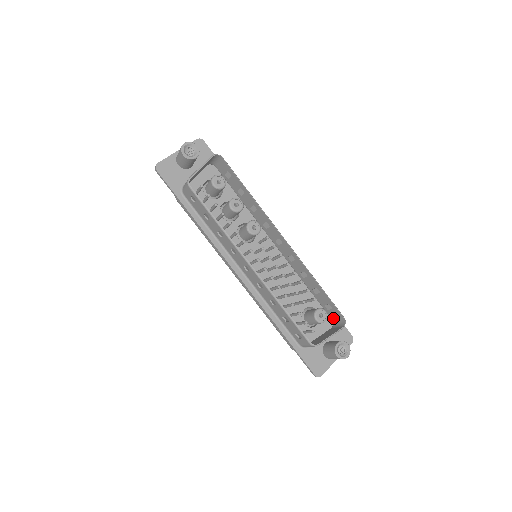
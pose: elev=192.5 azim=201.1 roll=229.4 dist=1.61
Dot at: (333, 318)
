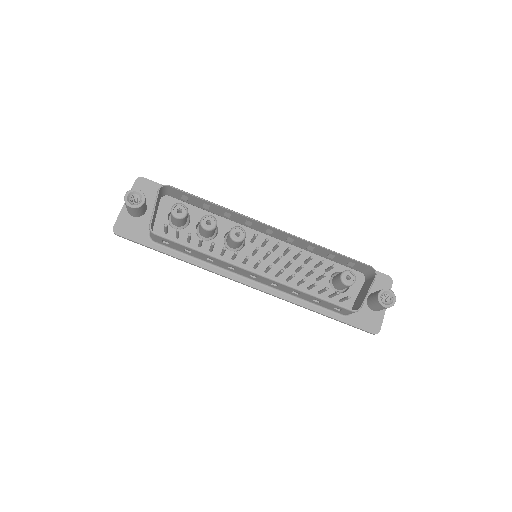
Dot at: (361, 271)
